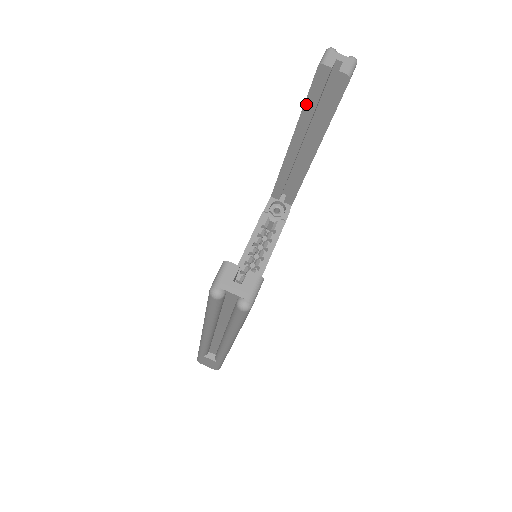
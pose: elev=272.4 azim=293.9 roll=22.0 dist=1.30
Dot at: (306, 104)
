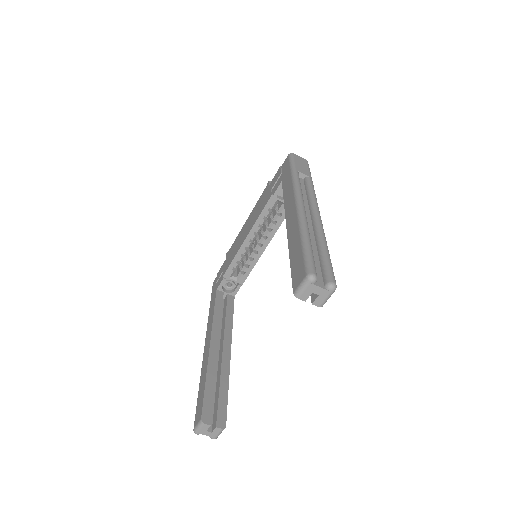
Dot at: (291, 263)
